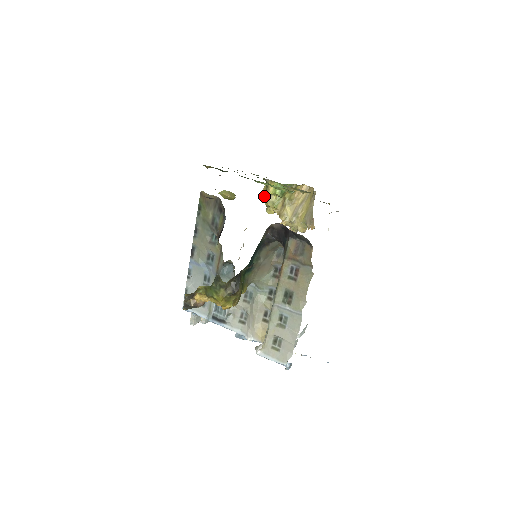
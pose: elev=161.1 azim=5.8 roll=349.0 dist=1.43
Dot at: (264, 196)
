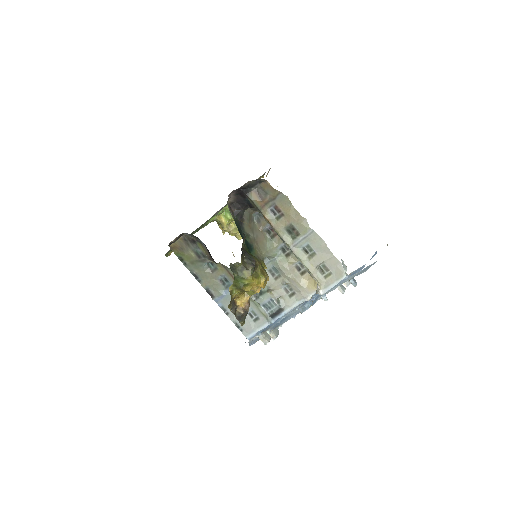
Dot at: (224, 230)
